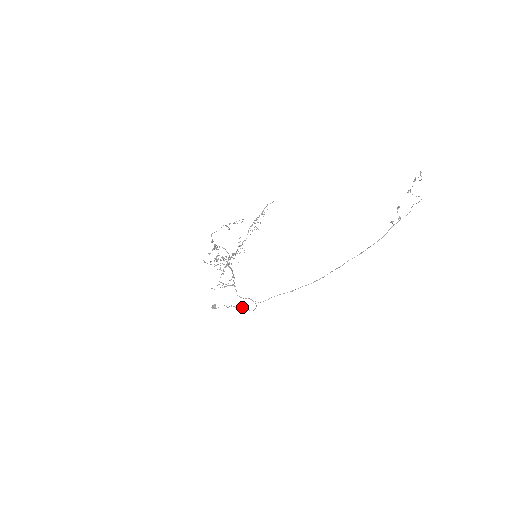
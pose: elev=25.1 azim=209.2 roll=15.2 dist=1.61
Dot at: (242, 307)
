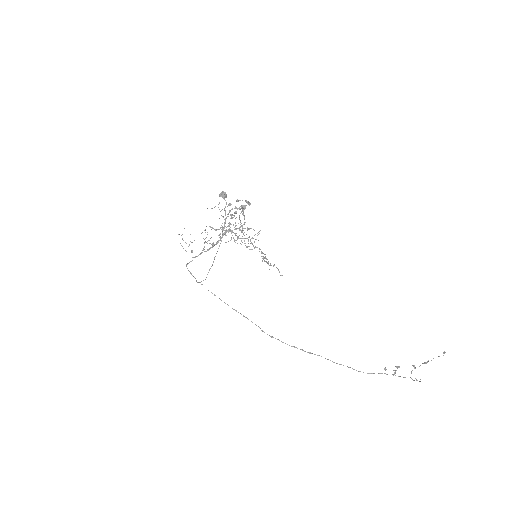
Dot at: occluded
